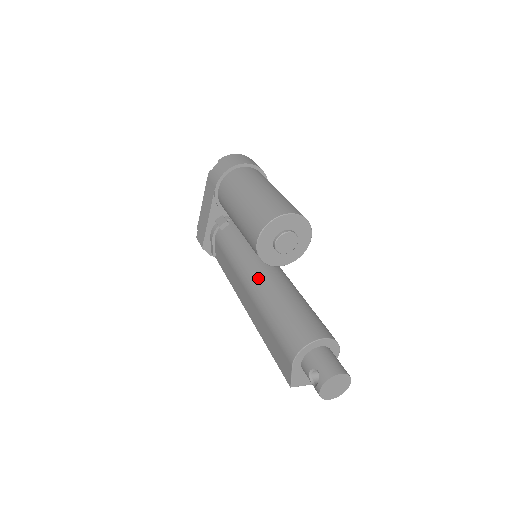
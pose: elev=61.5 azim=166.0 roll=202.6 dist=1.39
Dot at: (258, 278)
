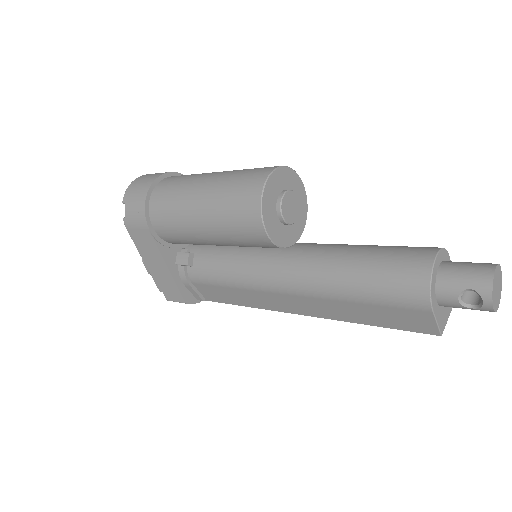
Dot at: (291, 270)
